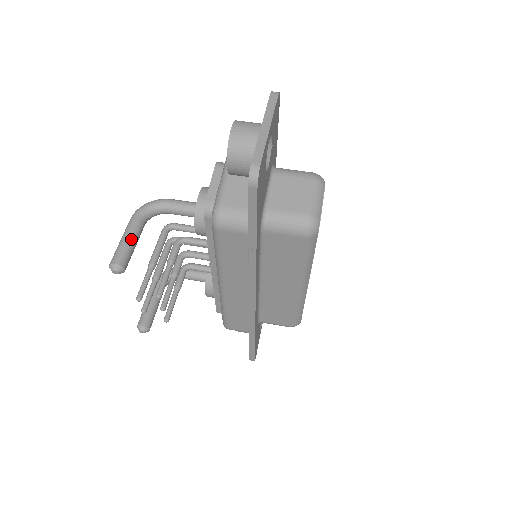
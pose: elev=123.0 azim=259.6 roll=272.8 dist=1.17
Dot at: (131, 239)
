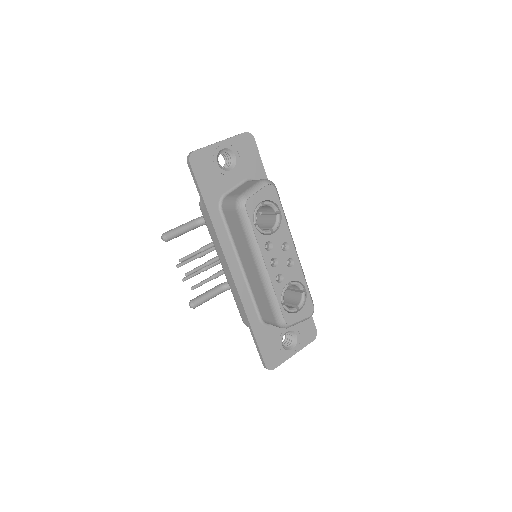
Dot at: (181, 227)
